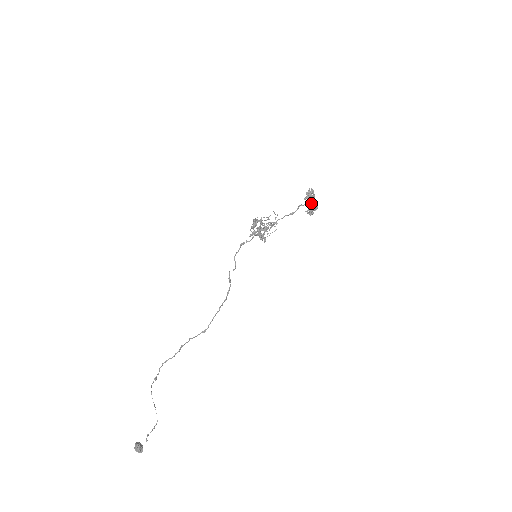
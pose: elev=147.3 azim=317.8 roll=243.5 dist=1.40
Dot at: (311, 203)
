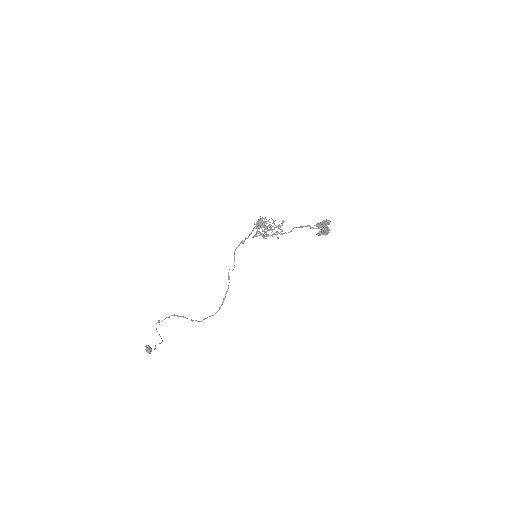
Dot at: occluded
